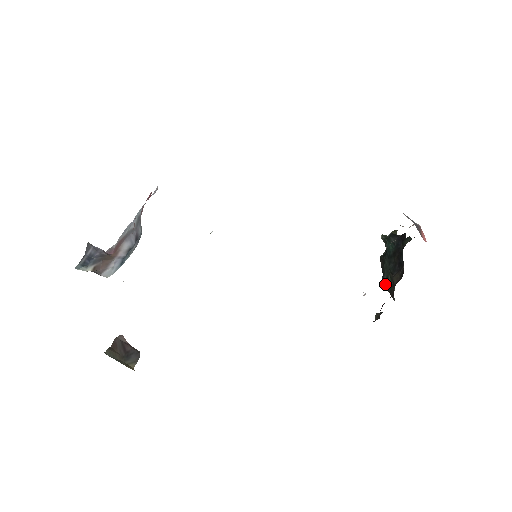
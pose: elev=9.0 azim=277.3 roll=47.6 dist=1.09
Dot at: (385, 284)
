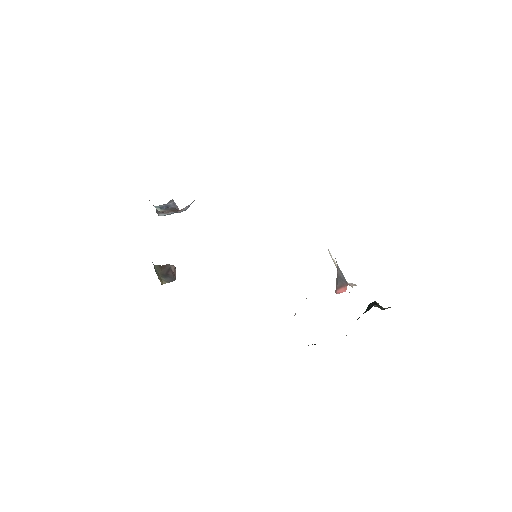
Dot at: (346, 335)
